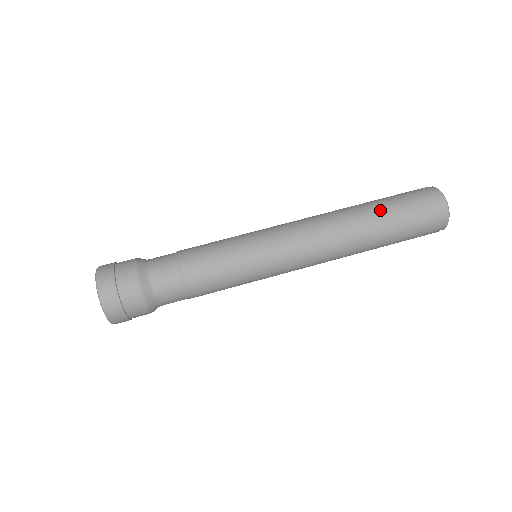
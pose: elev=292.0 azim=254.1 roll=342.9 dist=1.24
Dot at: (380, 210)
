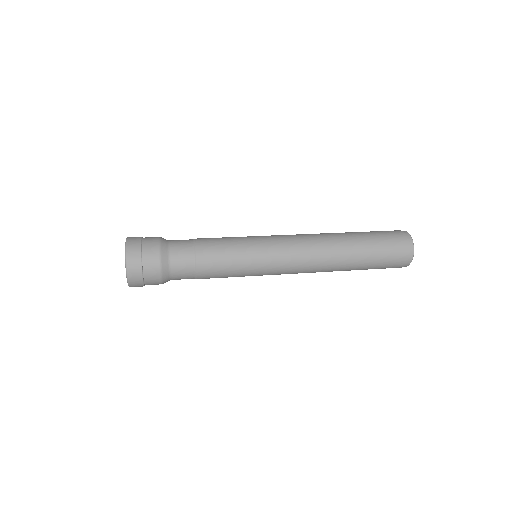
Dot at: (357, 233)
